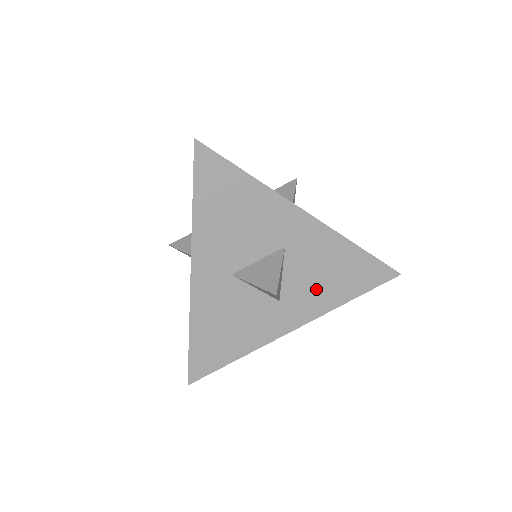
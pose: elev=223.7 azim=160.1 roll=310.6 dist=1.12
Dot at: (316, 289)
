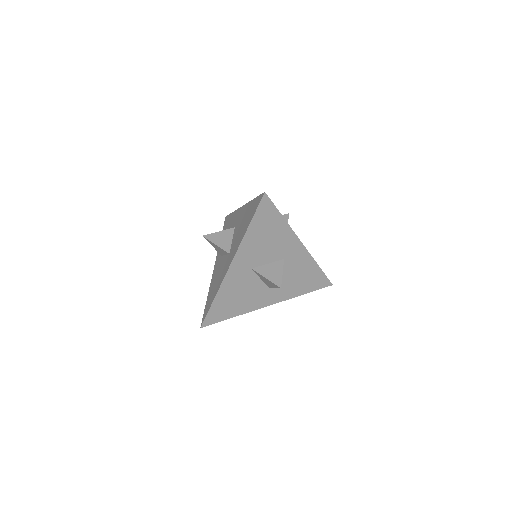
Dot at: (290, 285)
